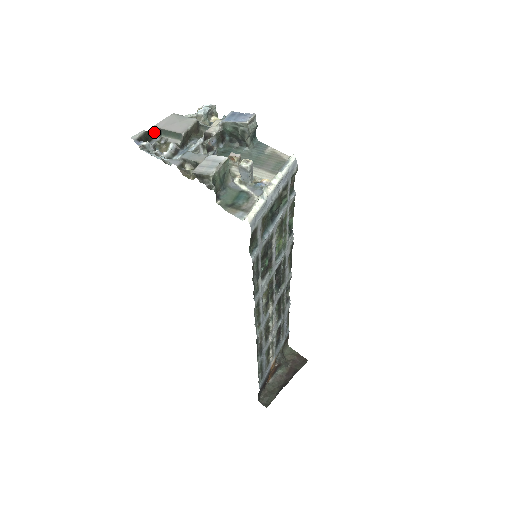
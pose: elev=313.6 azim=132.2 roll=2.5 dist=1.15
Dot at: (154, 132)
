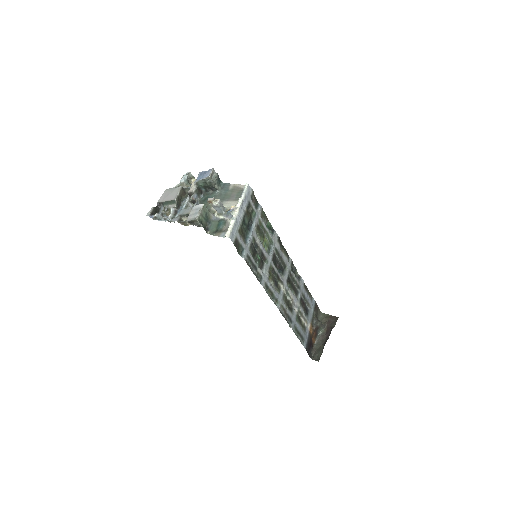
Dot at: (159, 206)
